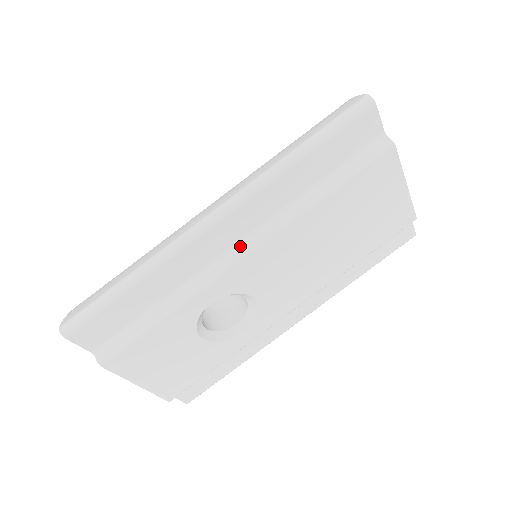
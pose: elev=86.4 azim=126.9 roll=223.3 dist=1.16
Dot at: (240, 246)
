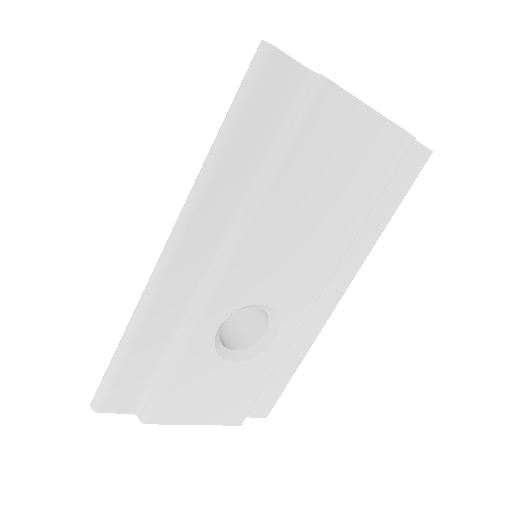
Dot at: (215, 264)
